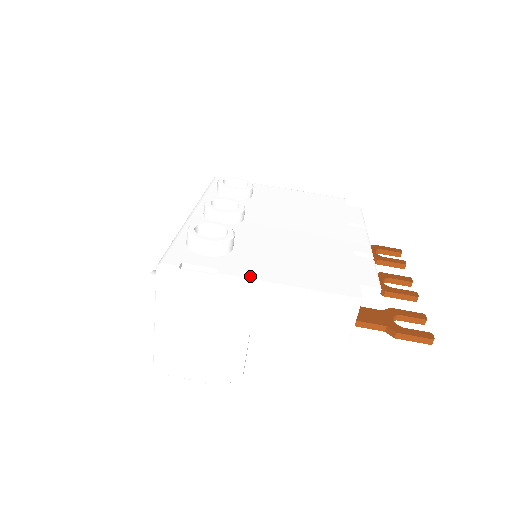
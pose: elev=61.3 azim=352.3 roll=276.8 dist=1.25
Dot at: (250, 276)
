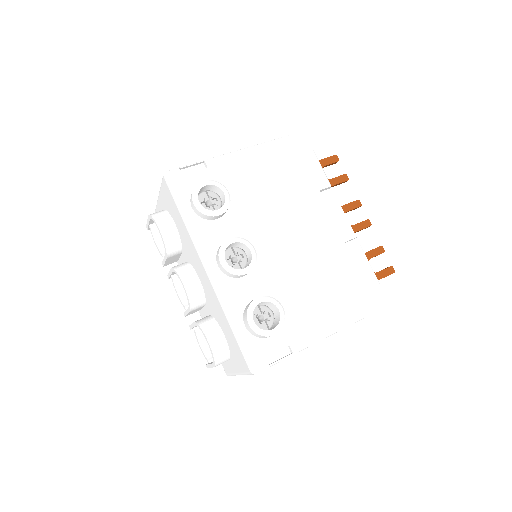
Dot at: (311, 337)
